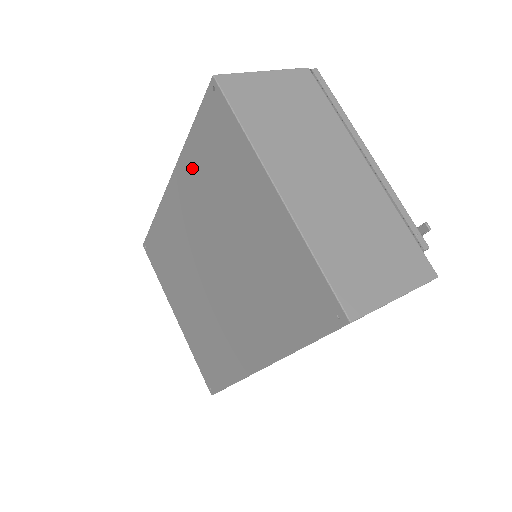
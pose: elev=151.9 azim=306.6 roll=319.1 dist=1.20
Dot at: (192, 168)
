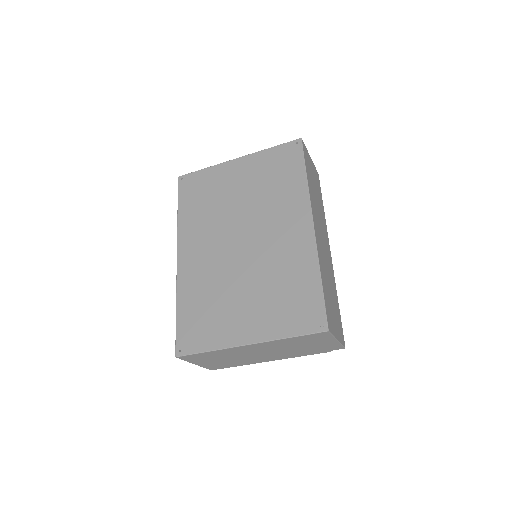
Dot at: (190, 221)
